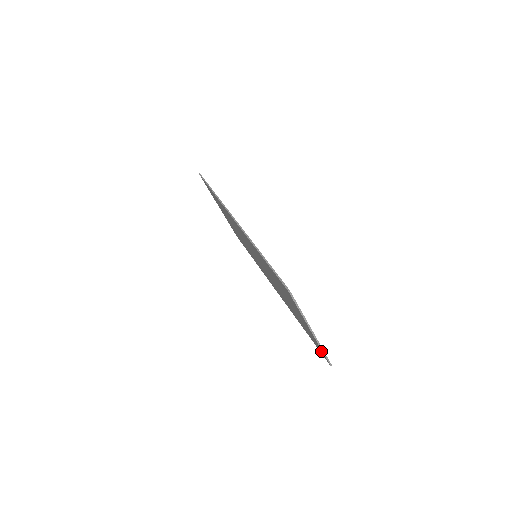
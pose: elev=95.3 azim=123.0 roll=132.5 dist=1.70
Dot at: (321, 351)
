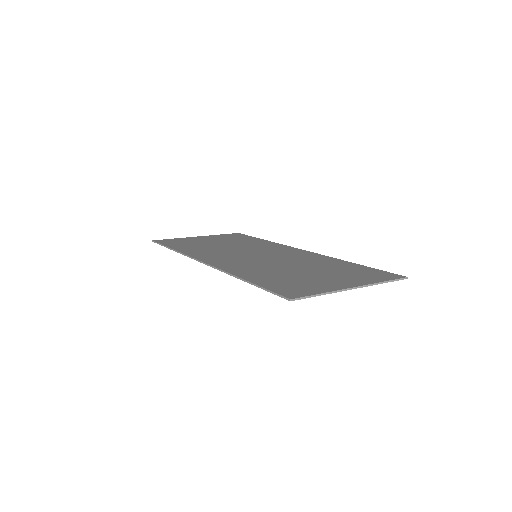
Dot at: occluded
